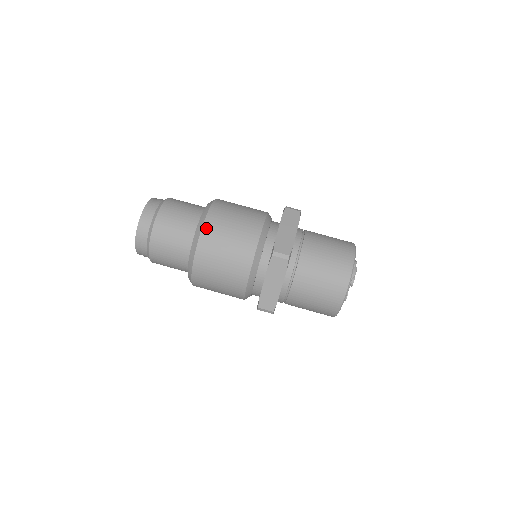
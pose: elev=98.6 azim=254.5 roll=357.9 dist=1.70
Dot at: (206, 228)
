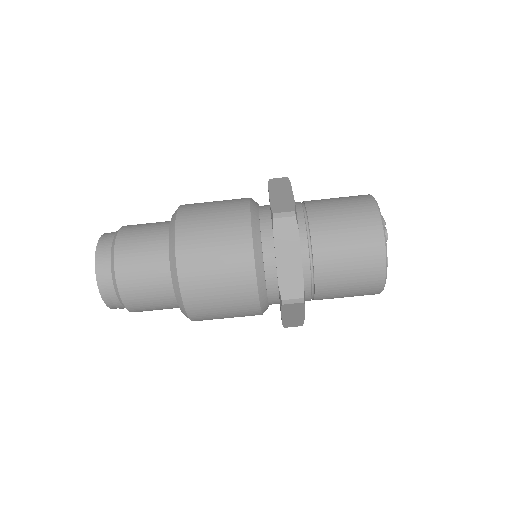
Dot at: (180, 225)
